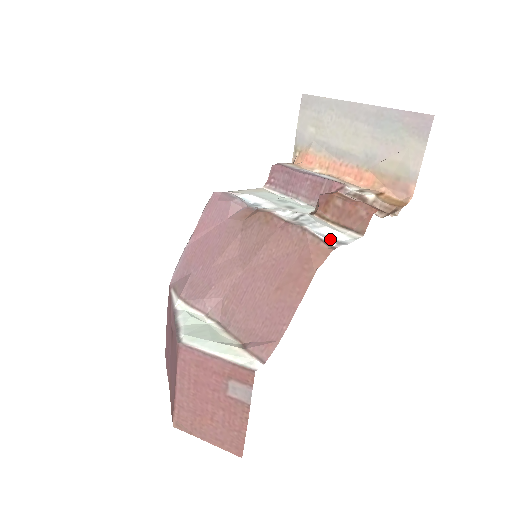
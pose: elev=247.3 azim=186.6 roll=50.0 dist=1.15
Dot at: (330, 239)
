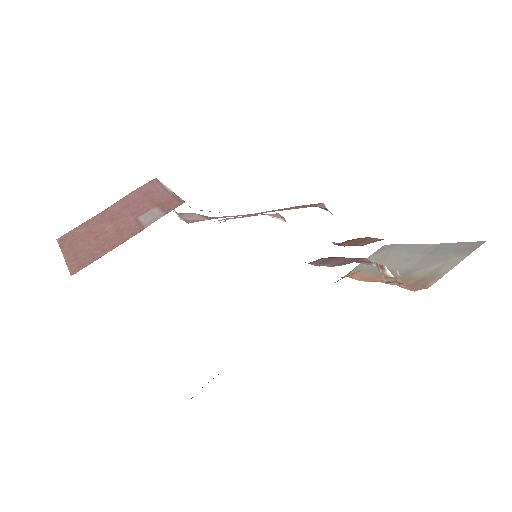
Dot at: occluded
